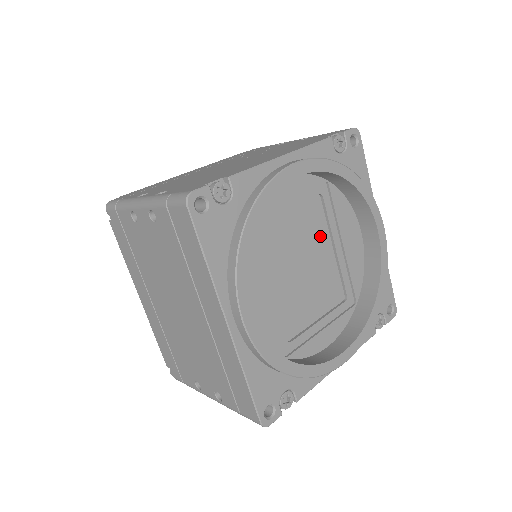
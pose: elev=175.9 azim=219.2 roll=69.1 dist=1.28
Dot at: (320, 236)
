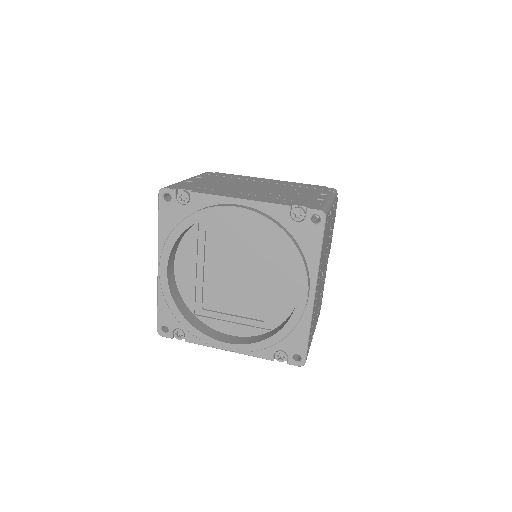
Dot at: (264, 267)
